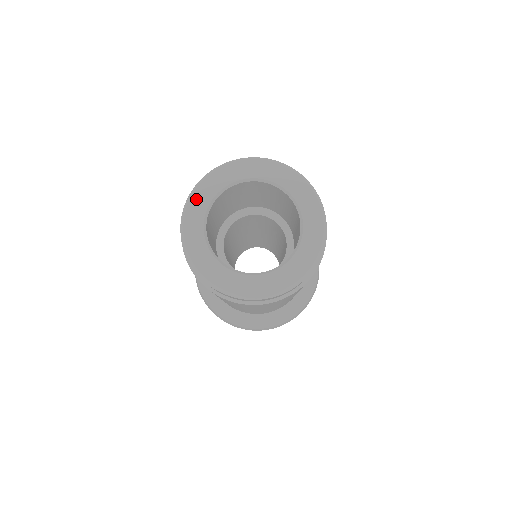
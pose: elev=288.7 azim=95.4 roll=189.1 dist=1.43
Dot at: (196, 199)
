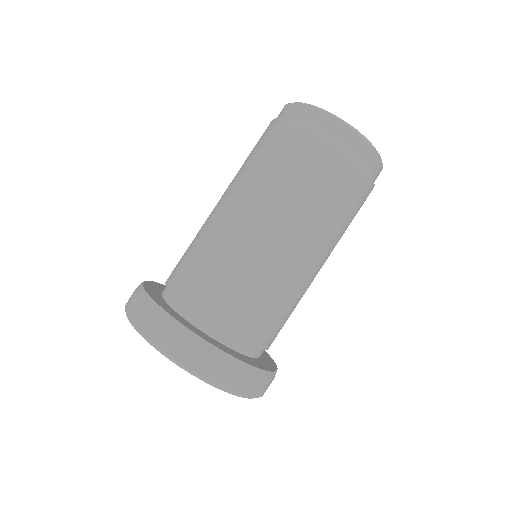
Dot at: occluded
